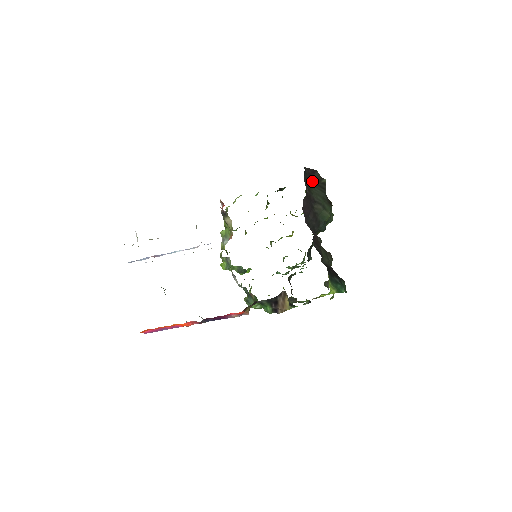
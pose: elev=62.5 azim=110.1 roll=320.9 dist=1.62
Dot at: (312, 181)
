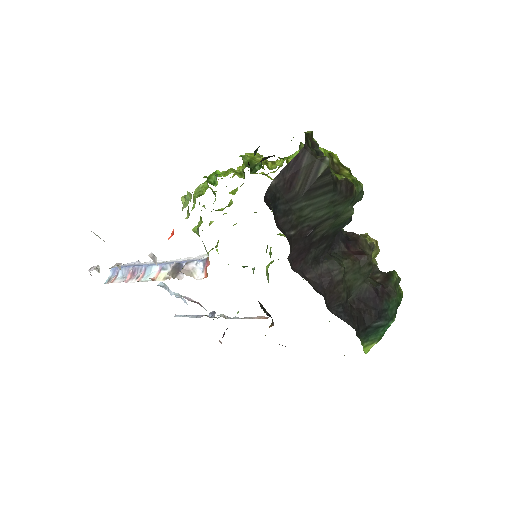
Dot at: (298, 194)
